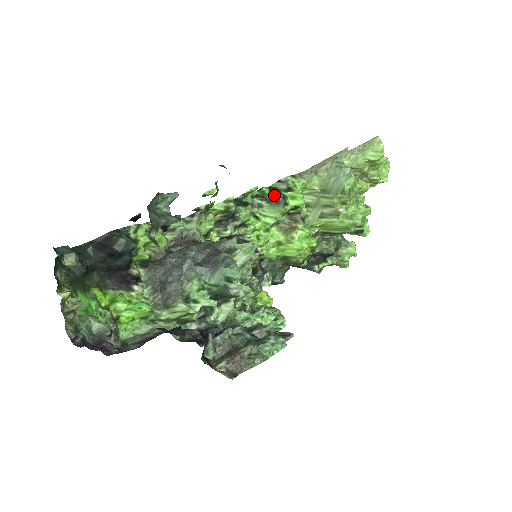
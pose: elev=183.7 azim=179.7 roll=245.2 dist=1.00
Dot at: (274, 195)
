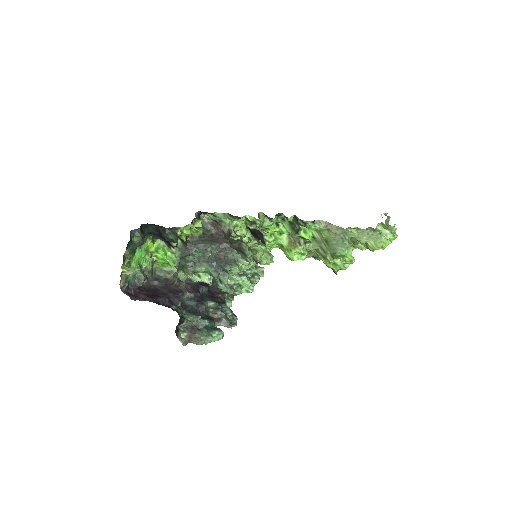
Dot at: (294, 223)
